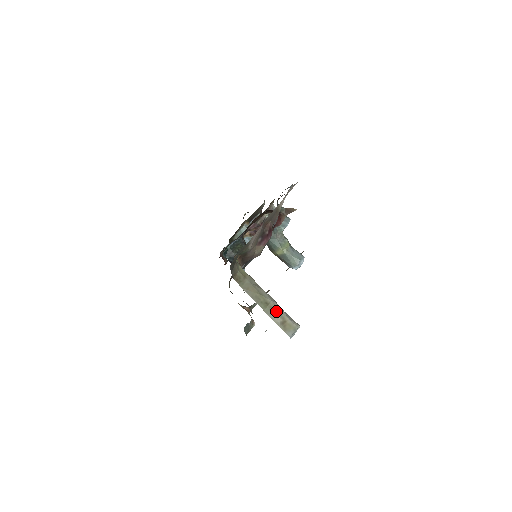
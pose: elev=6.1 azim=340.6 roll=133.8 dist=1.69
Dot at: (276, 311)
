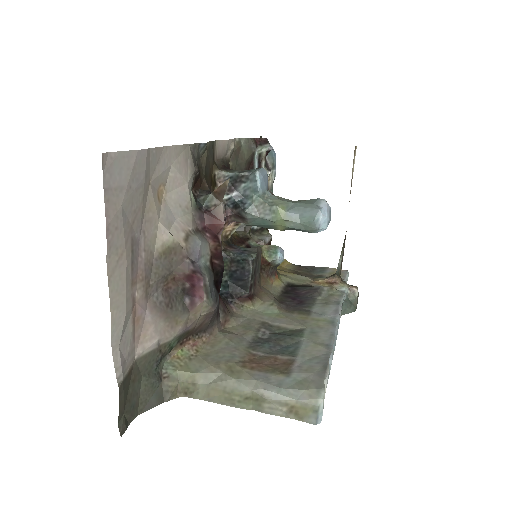
Dot at: (267, 402)
